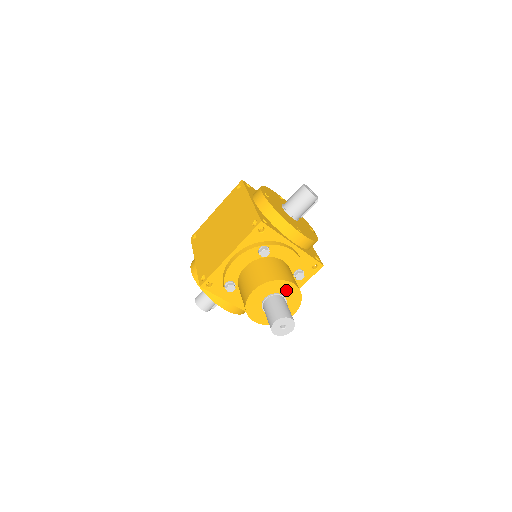
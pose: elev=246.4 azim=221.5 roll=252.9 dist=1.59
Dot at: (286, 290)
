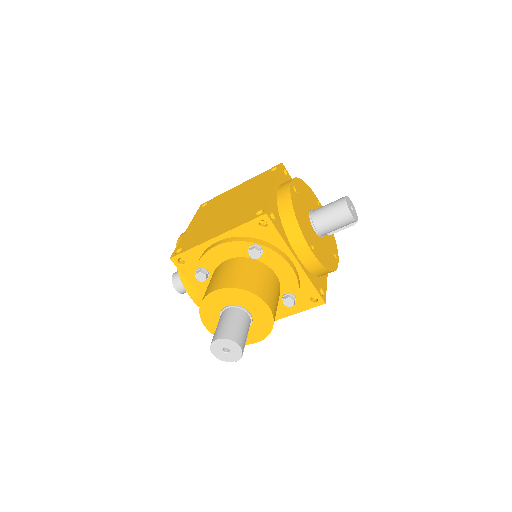
Dot at: (256, 309)
